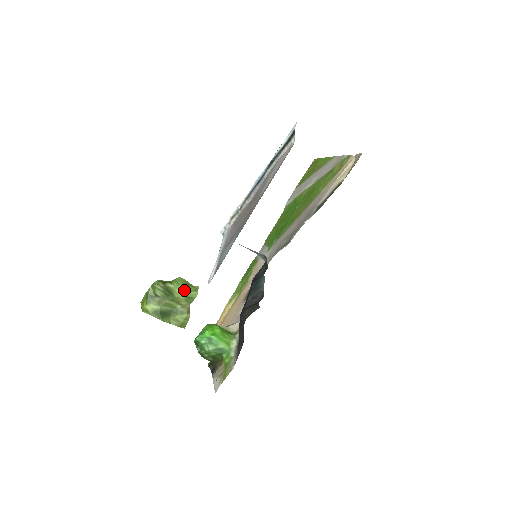
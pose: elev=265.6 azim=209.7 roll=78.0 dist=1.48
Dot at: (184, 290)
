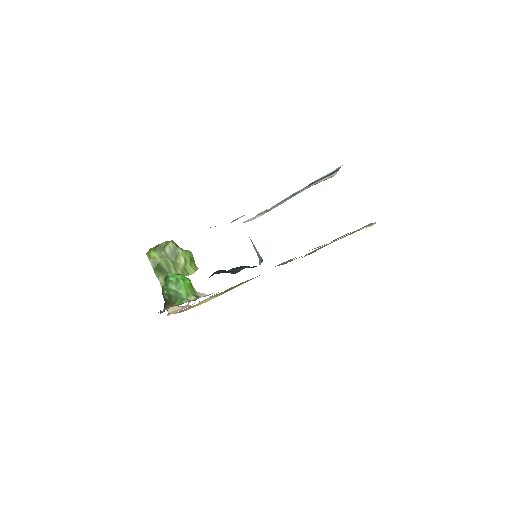
Dot at: (187, 261)
